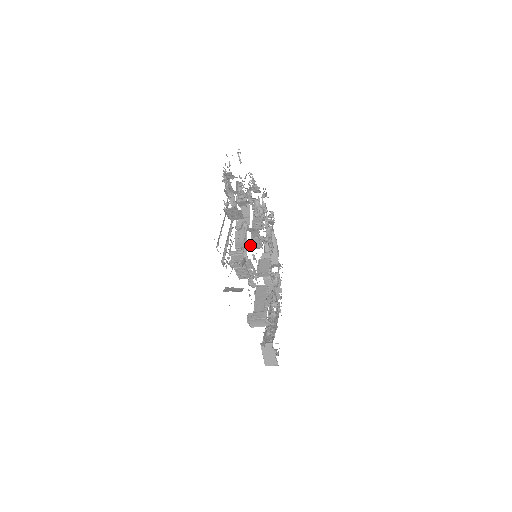
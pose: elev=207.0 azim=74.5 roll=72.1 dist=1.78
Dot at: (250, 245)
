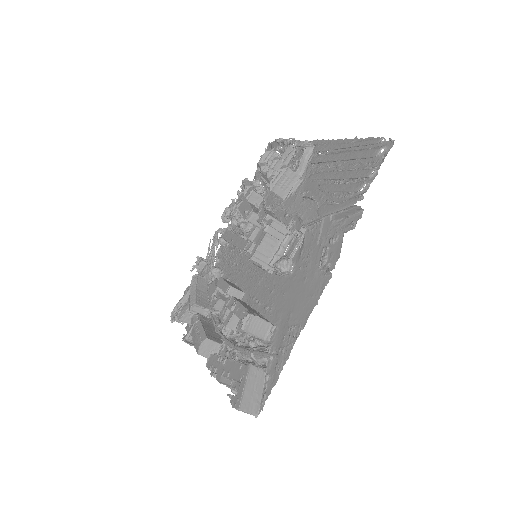
Dot at: occluded
